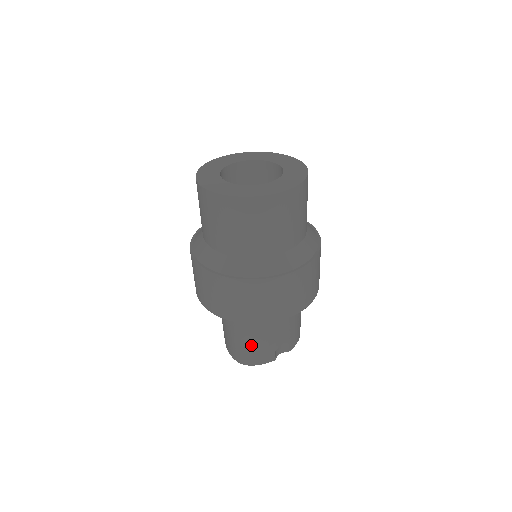
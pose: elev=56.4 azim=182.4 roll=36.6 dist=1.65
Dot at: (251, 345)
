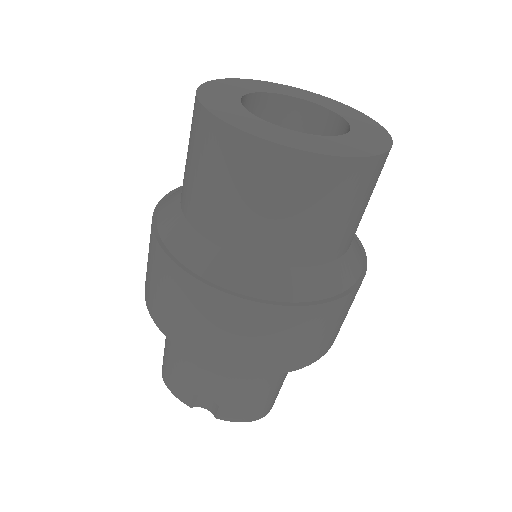
Dot at: (170, 356)
